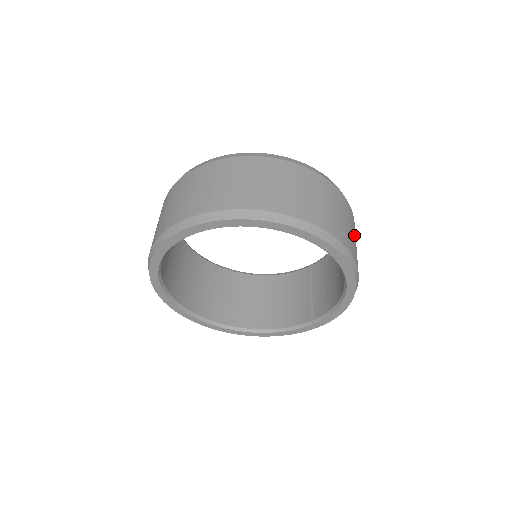
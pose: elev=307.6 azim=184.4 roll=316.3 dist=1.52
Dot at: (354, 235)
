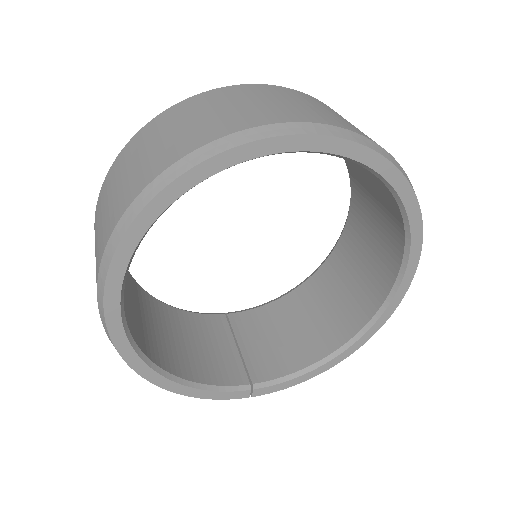
Dot at: occluded
